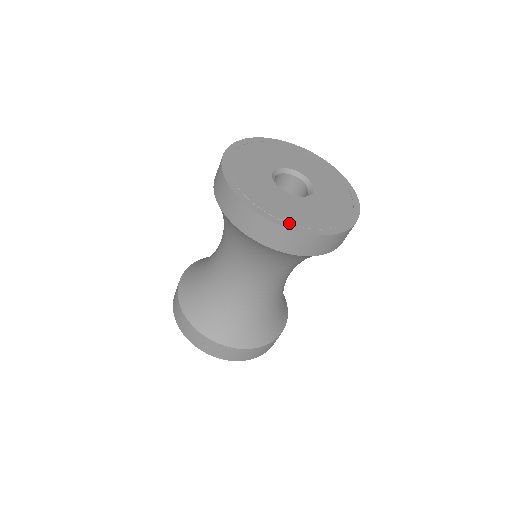
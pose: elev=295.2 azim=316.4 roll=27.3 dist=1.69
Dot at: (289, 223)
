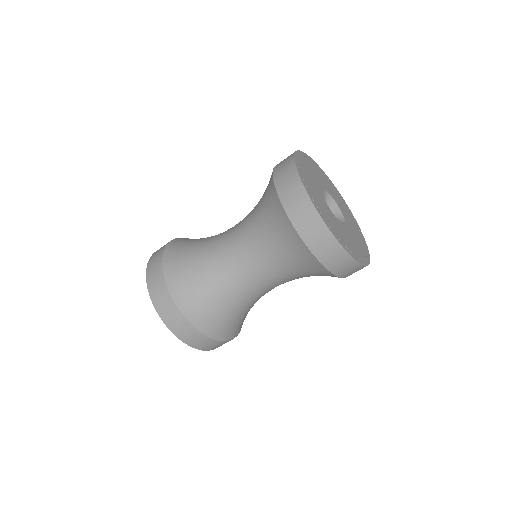
Dot at: (358, 257)
